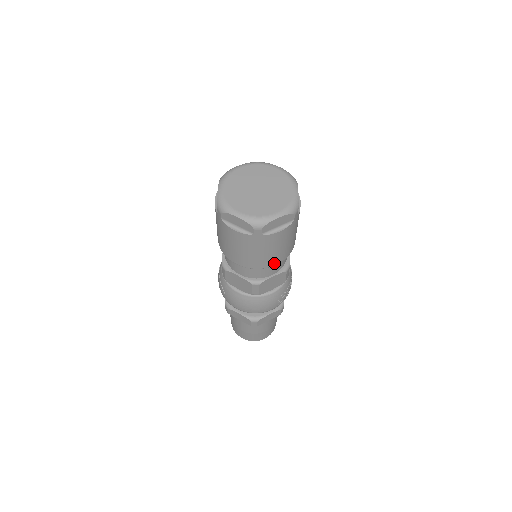
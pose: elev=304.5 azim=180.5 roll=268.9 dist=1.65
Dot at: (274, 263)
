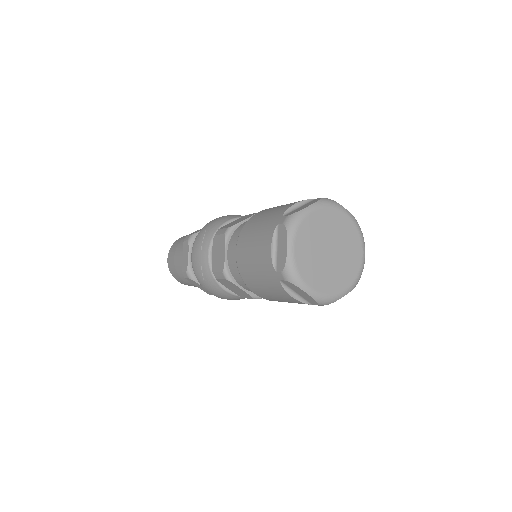
Dot at: occluded
